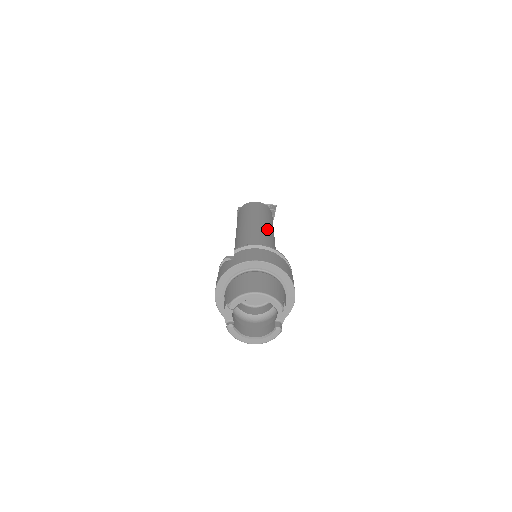
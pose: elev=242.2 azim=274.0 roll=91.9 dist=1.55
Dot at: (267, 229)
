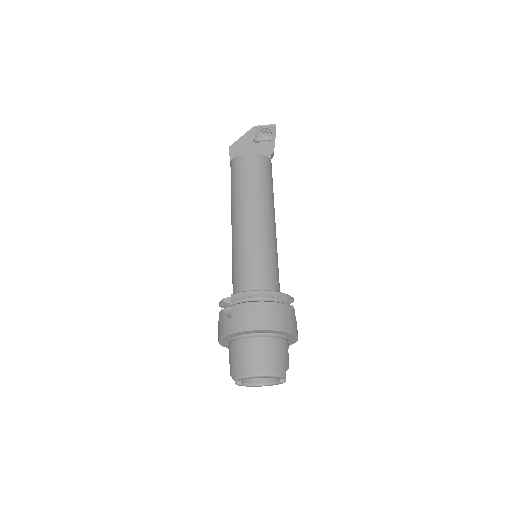
Dot at: (265, 221)
